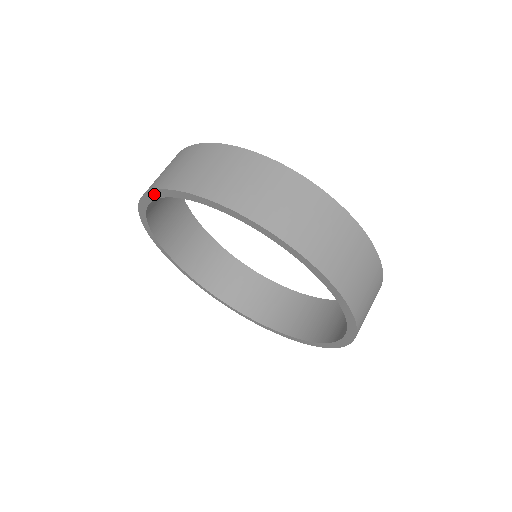
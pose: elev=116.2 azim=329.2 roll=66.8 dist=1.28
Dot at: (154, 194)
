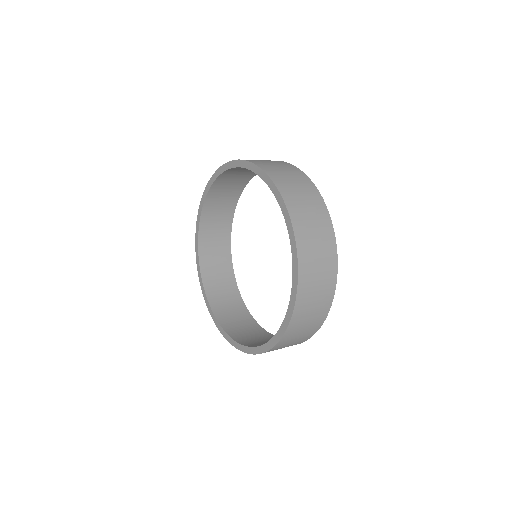
Dot at: (218, 172)
